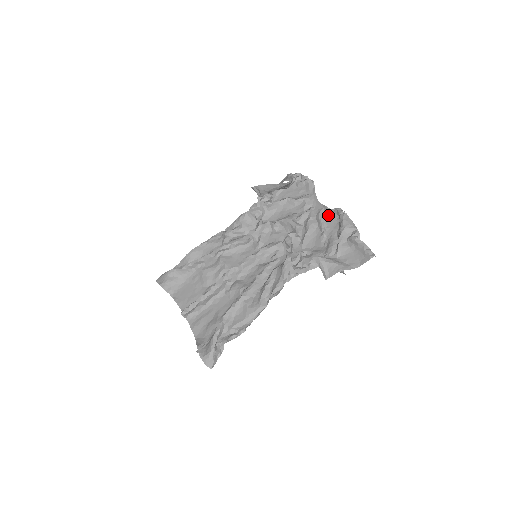
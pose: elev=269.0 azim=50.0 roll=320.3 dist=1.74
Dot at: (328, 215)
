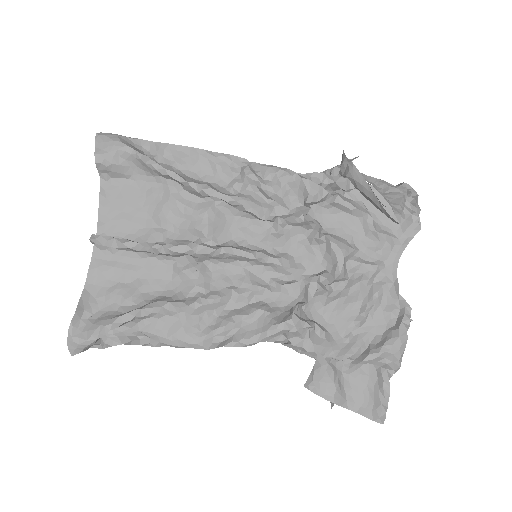
Dot at: (389, 299)
